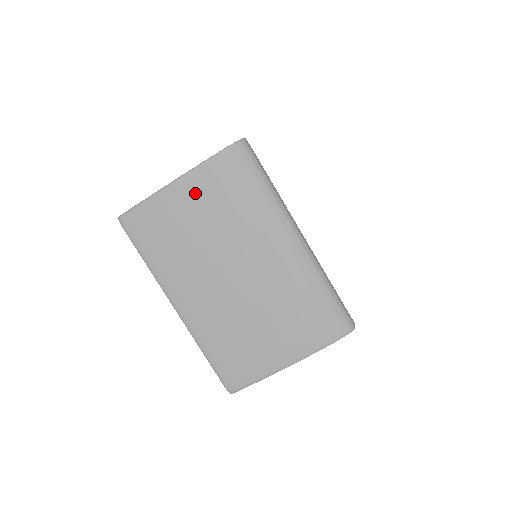
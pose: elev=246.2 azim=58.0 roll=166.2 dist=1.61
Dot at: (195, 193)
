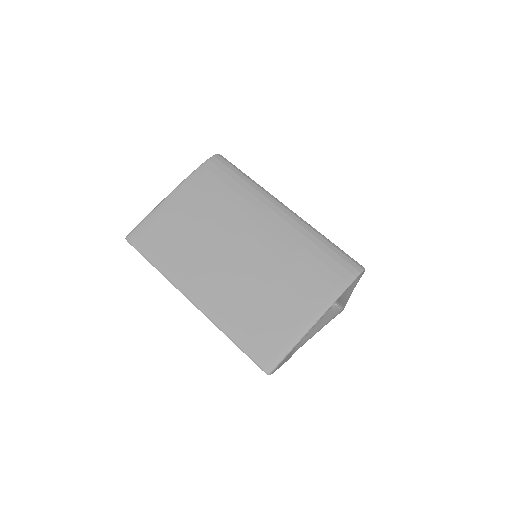
Dot at: (189, 197)
